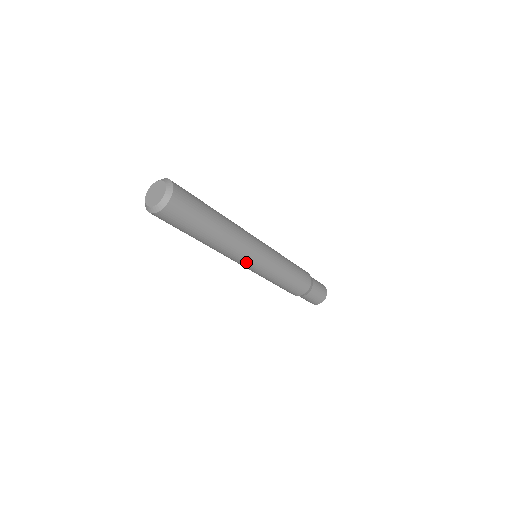
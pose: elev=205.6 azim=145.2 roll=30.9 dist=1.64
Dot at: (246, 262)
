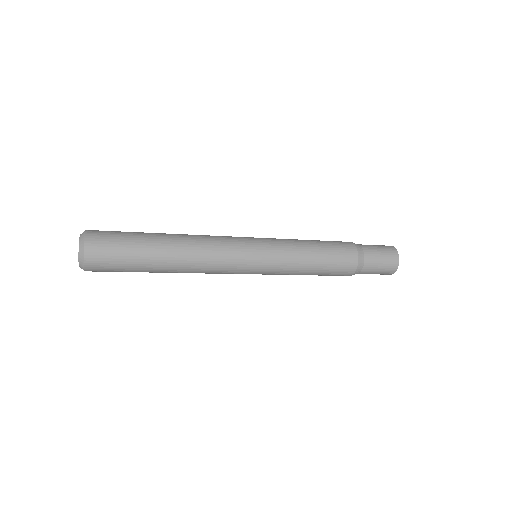
Dot at: (236, 268)
